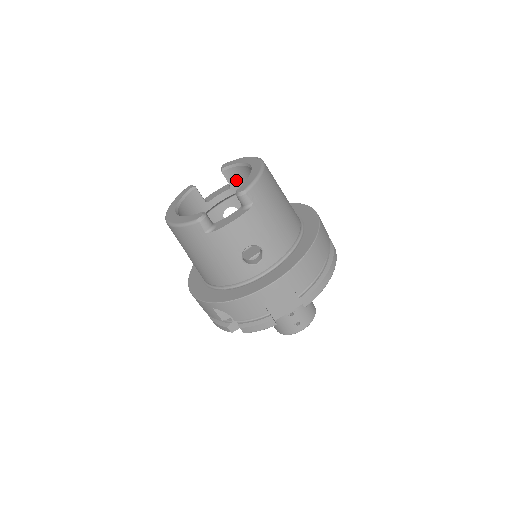
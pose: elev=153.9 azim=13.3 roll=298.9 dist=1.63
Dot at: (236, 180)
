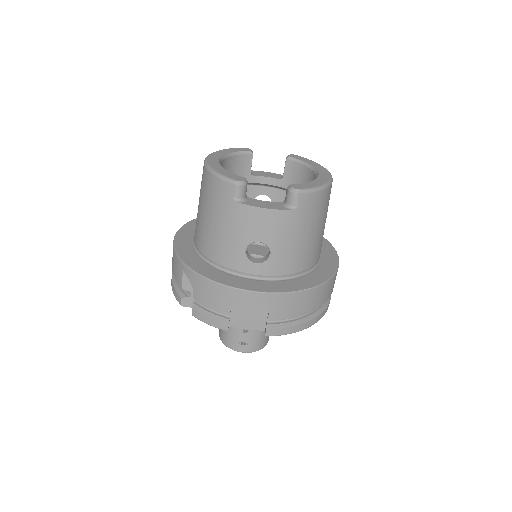
Dot at: (293, 176)
